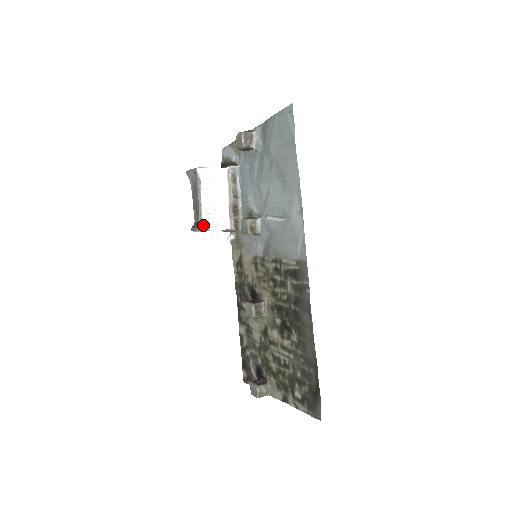
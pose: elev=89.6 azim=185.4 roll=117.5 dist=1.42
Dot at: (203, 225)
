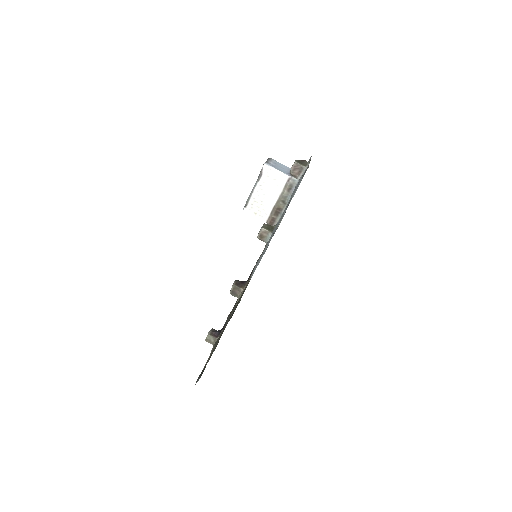
Dot at: (246, 207)
